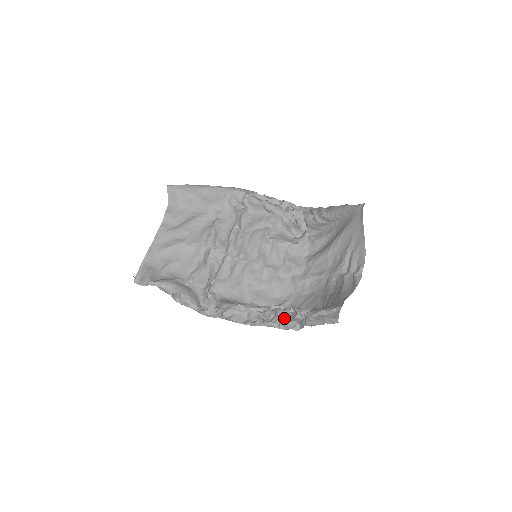
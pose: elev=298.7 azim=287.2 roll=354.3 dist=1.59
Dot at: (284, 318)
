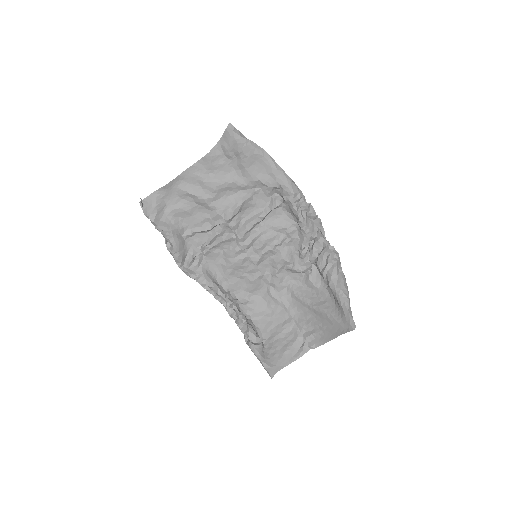
Dot at: occluded
